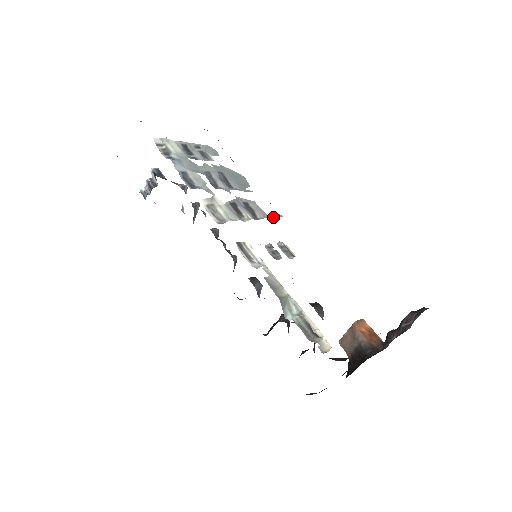
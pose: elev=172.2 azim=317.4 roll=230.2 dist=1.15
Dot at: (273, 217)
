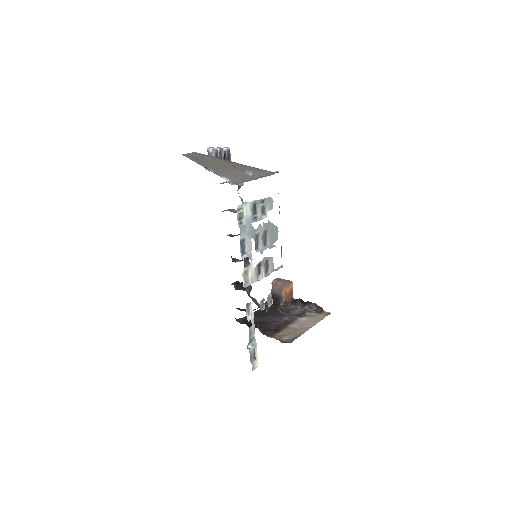
Dot at: (277, 270)
